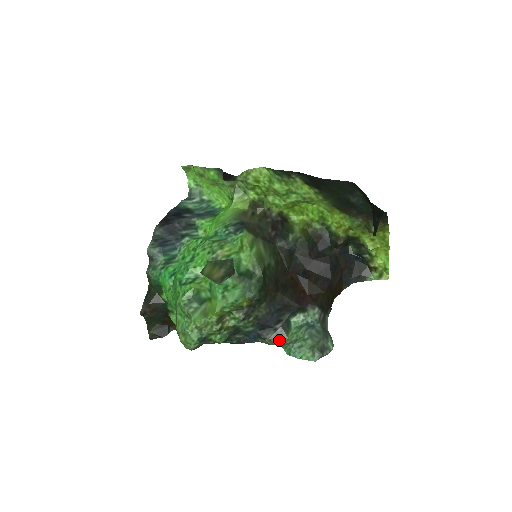
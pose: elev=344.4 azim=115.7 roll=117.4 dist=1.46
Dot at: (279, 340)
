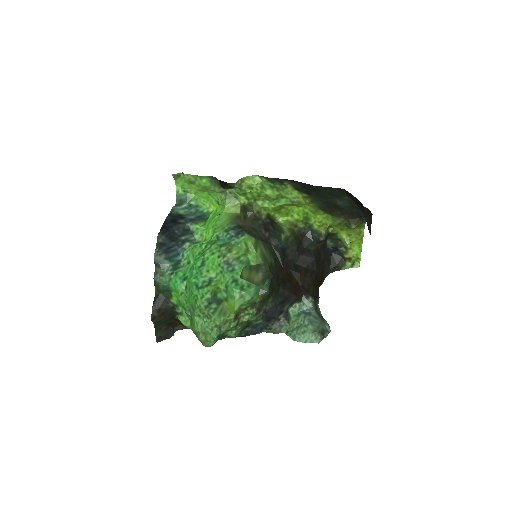
Dot at: (283, 329)
